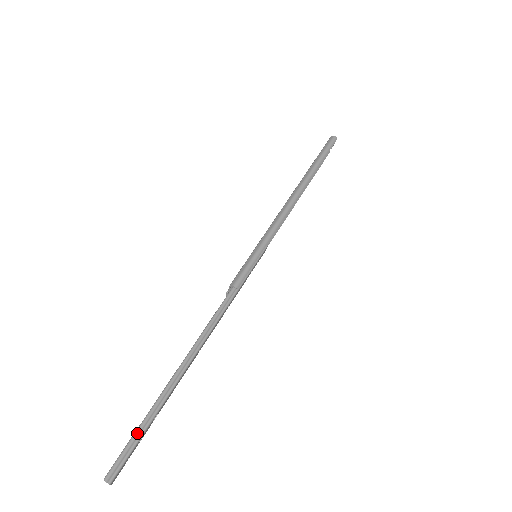
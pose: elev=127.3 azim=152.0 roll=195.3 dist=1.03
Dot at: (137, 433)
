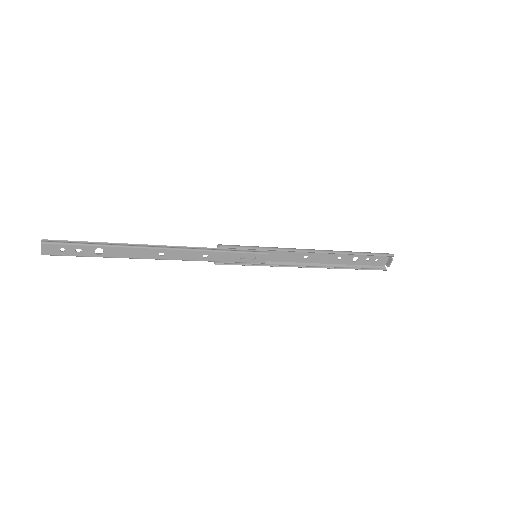
Dot at: (82, 242)
